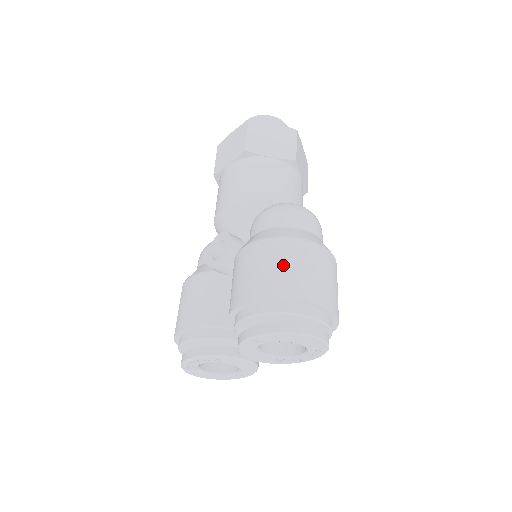
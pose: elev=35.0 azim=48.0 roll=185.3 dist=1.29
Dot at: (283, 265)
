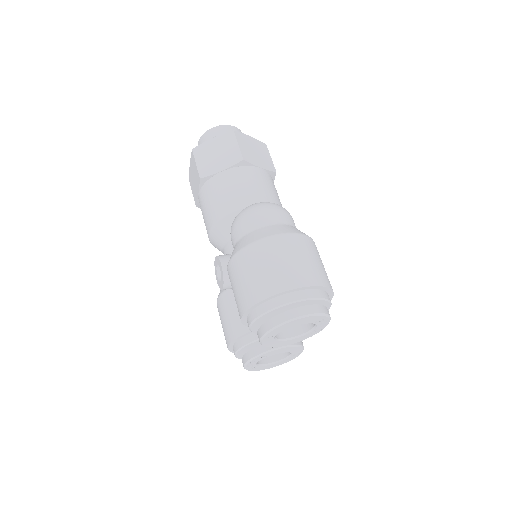
Dot at: (253, 271)
